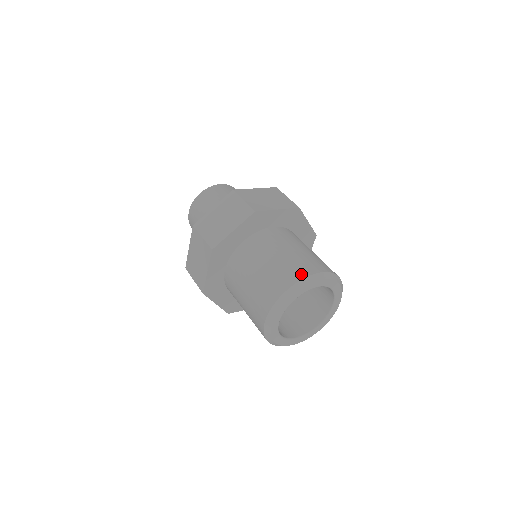
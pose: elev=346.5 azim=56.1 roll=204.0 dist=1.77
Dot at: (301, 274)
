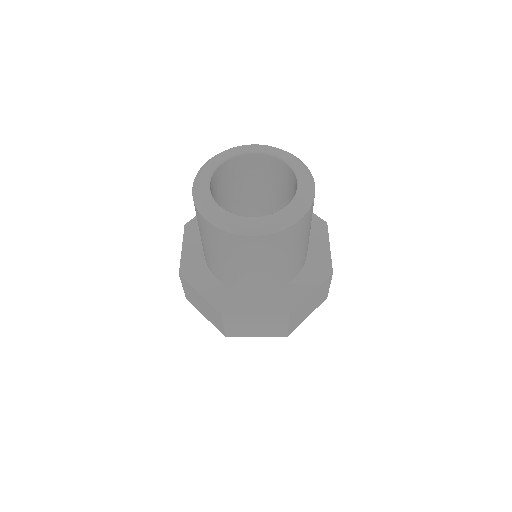
Dot at: occluded
